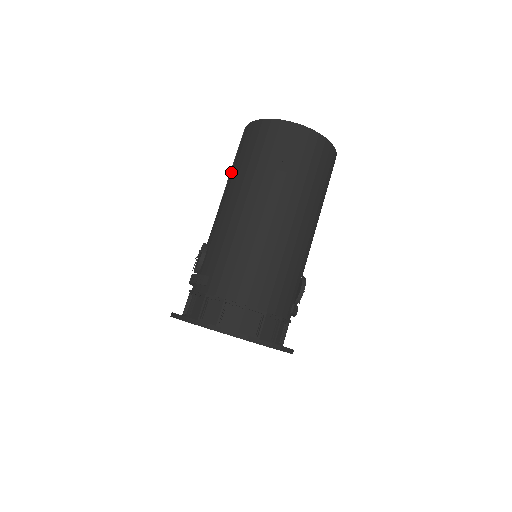
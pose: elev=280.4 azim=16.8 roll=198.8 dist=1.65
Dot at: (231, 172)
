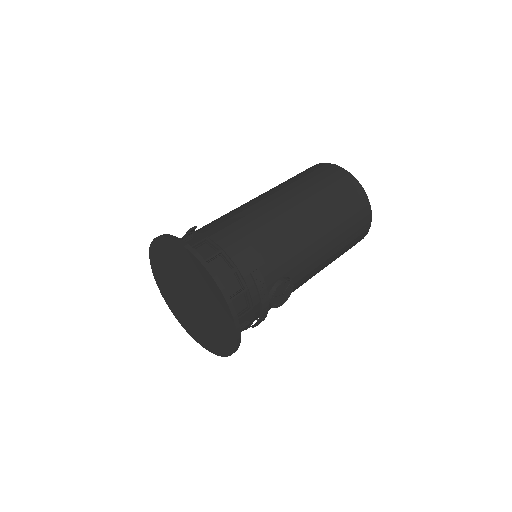
Dot at: occluded
